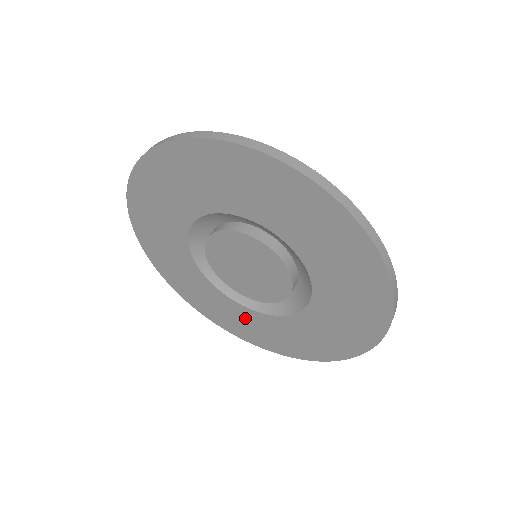
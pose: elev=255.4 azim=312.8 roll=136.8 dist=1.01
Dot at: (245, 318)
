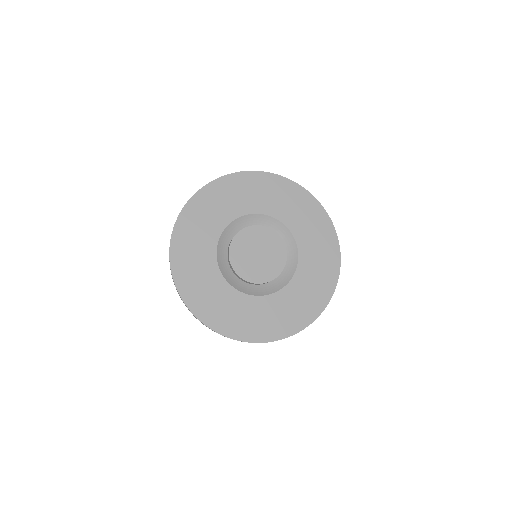
Dot at: (210, 283)
